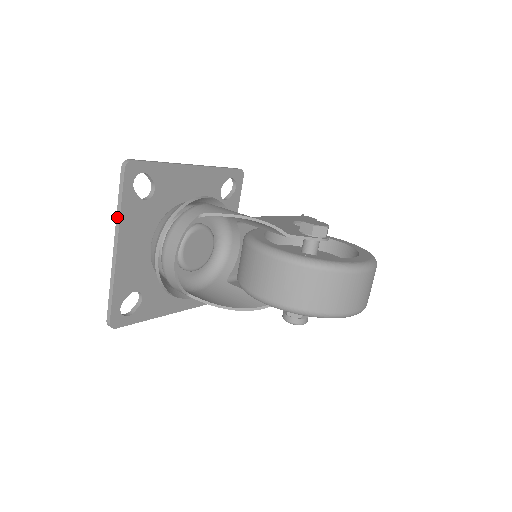
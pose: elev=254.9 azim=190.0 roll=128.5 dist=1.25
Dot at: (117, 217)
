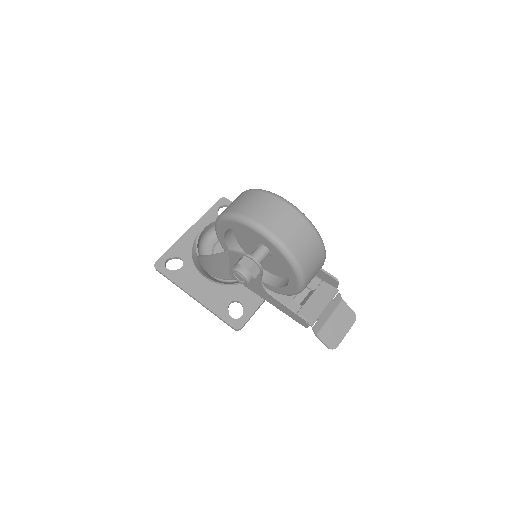
Dot at: (202, 218)
